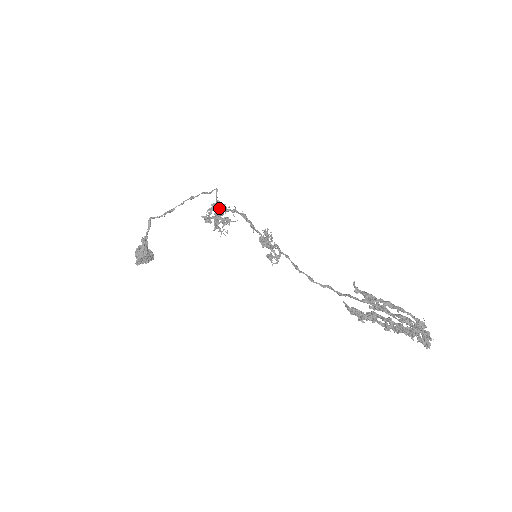
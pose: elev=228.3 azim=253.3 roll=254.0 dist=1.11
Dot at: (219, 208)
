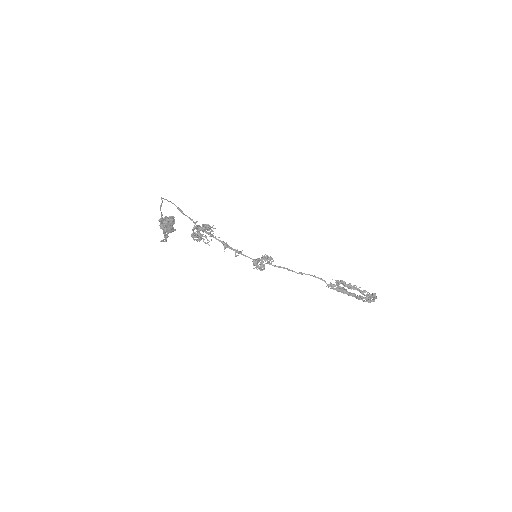
Dot at: (197, 232)
